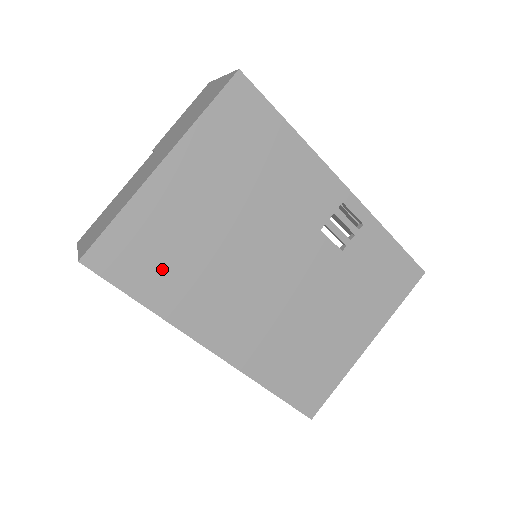
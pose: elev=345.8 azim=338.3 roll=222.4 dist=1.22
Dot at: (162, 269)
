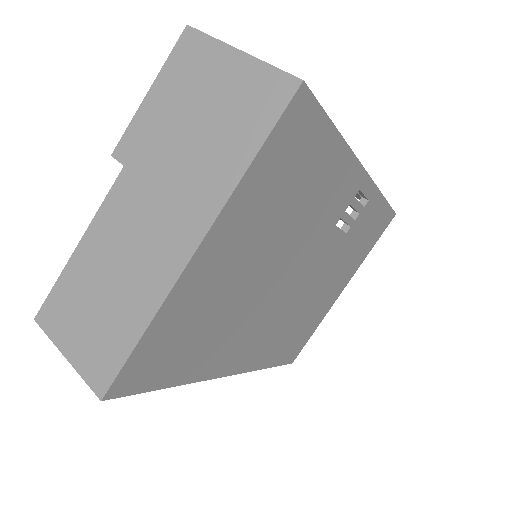
Dot at: (191, 347)
